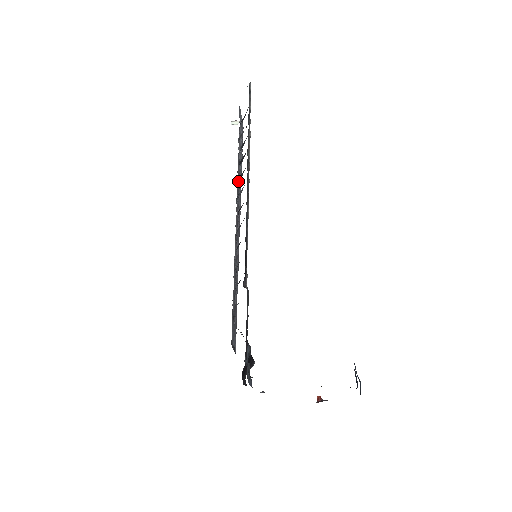
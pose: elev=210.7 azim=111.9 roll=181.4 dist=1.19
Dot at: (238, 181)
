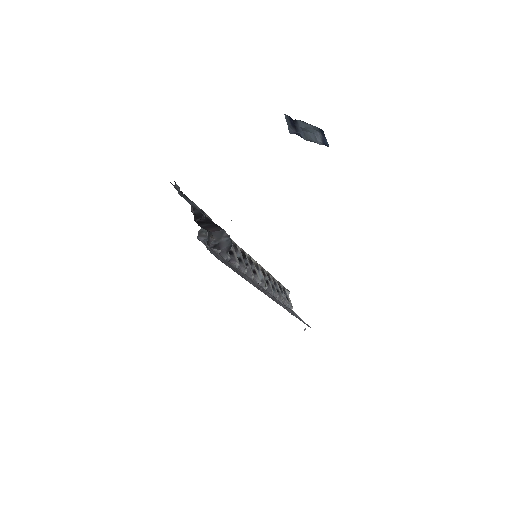
Dot at: occluded
